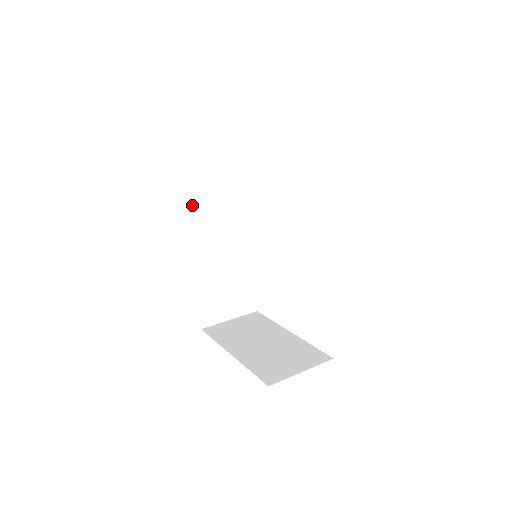
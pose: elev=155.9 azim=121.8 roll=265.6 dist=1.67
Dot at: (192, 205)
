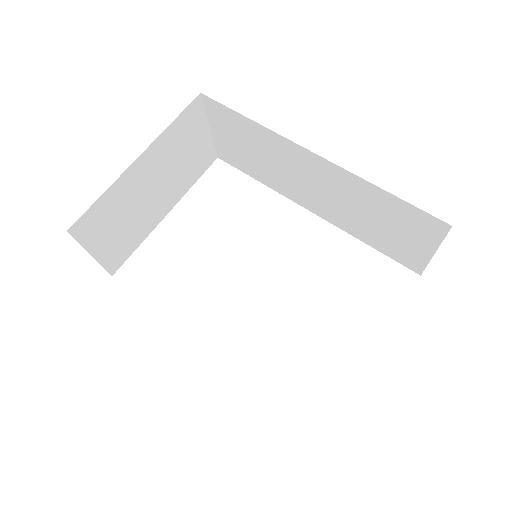
Dot at: occluded
